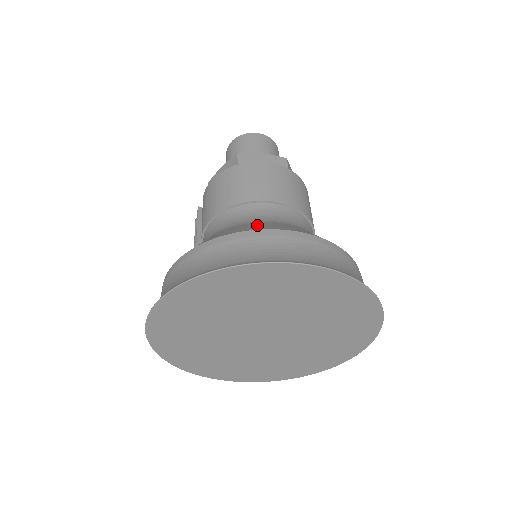
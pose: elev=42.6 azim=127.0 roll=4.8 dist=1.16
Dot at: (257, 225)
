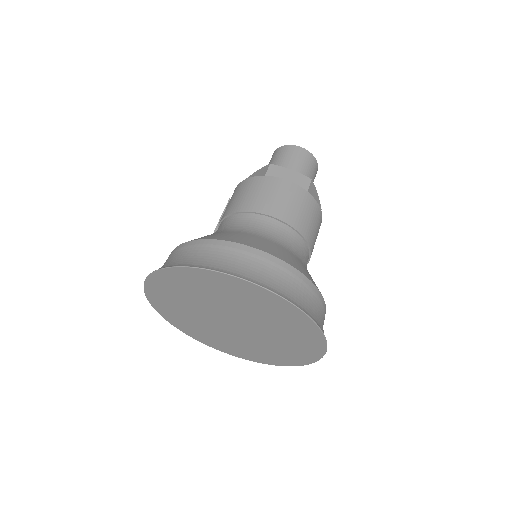
Dot at: (245, 237)
